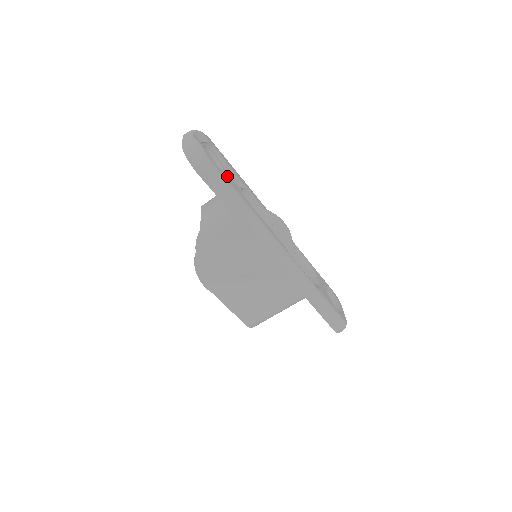
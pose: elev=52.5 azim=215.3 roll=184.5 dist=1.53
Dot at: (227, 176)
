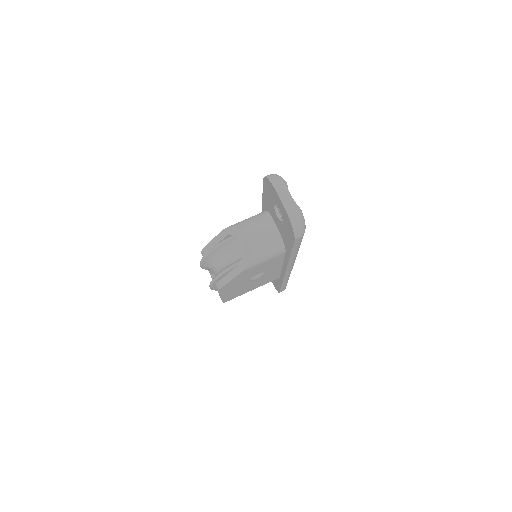
Dot at: occluded
